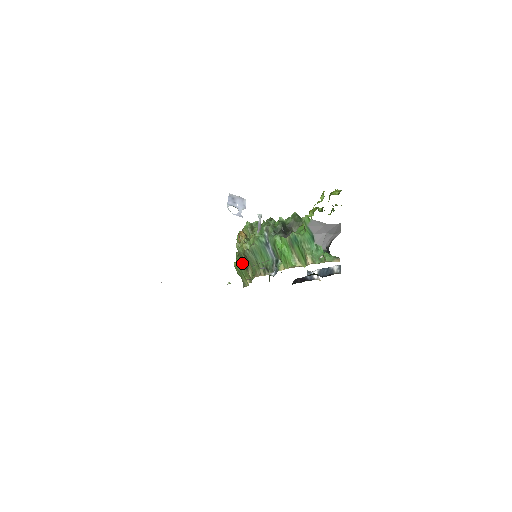
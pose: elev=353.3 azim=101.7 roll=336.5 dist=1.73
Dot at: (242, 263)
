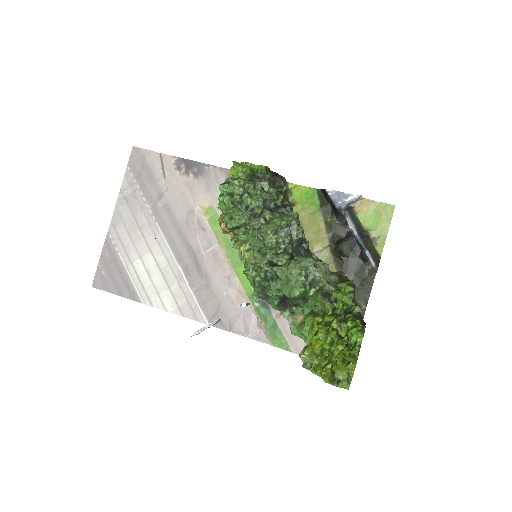
Dot at: occluded
